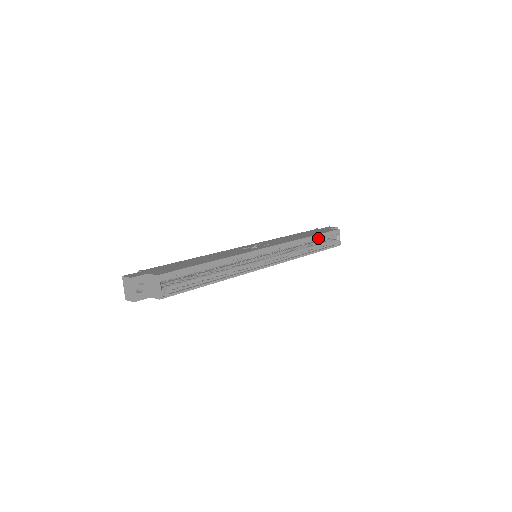
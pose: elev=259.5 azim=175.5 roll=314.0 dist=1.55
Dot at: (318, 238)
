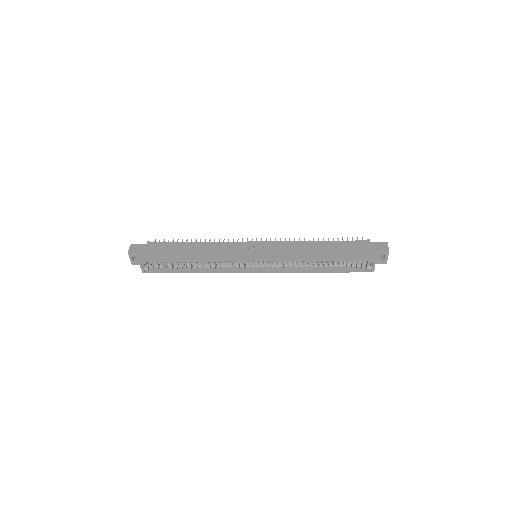
Dot at: (337, 261)
